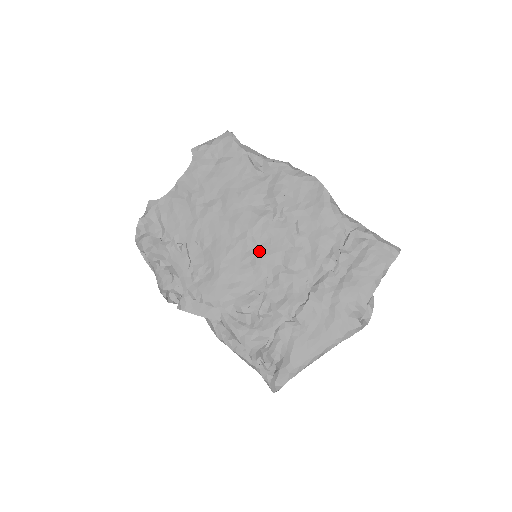
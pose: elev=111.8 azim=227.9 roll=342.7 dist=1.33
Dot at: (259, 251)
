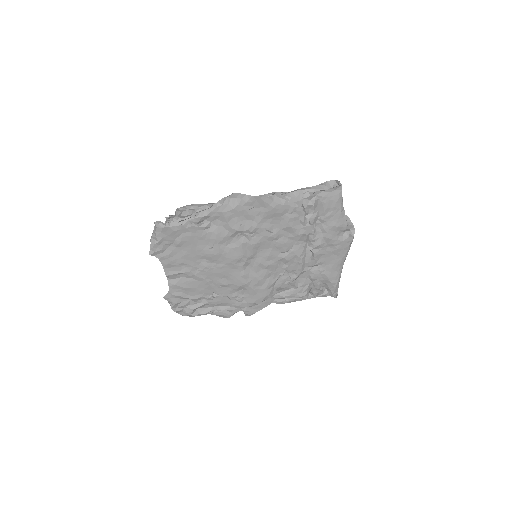
Dot at: (260, 260)
